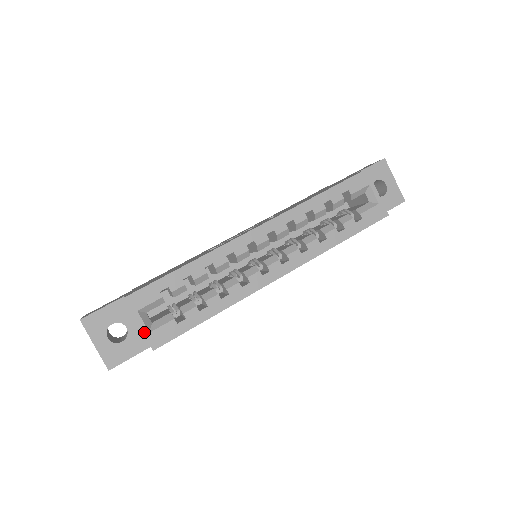
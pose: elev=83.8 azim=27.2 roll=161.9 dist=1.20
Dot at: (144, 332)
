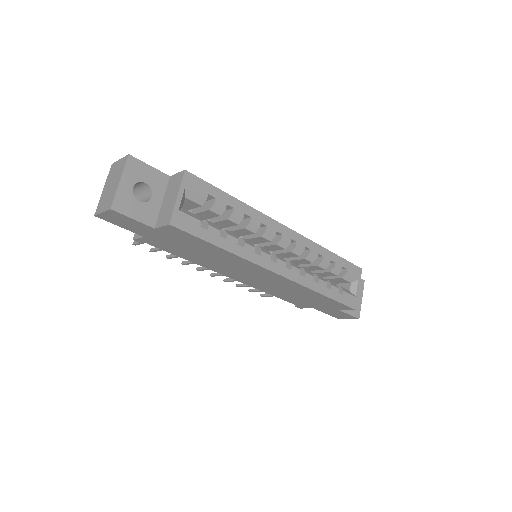
Dot at: (176, 205)
